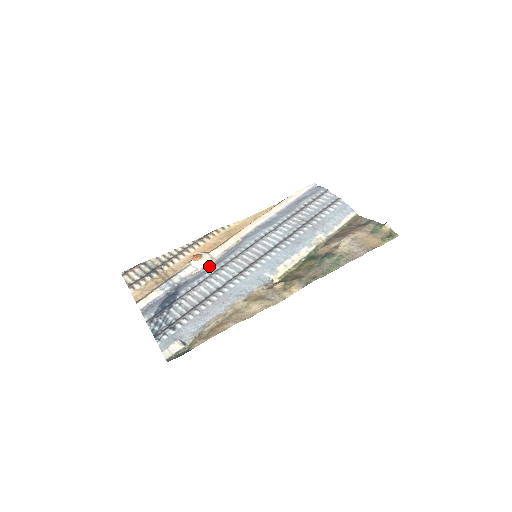
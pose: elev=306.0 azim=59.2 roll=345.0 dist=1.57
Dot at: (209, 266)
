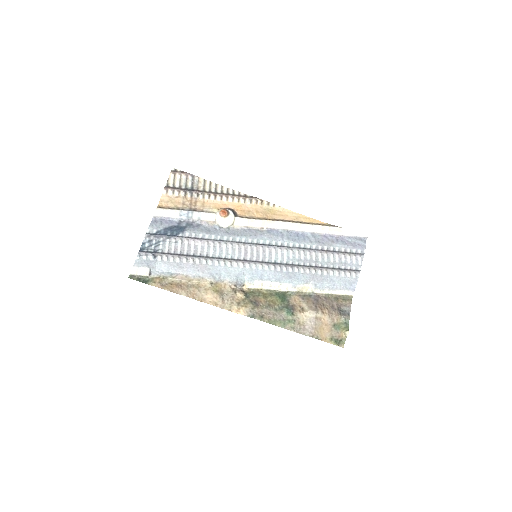
Dot at: (224, 229)
